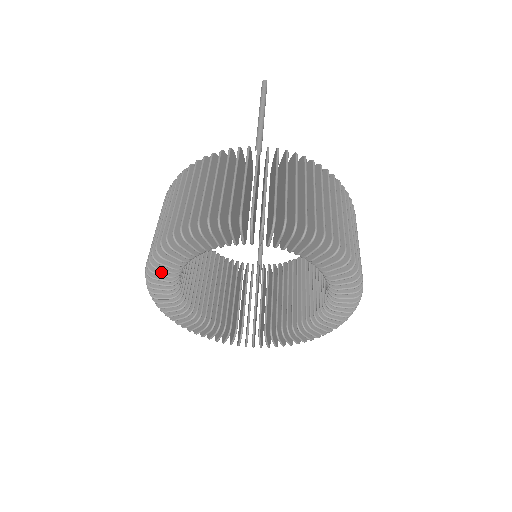
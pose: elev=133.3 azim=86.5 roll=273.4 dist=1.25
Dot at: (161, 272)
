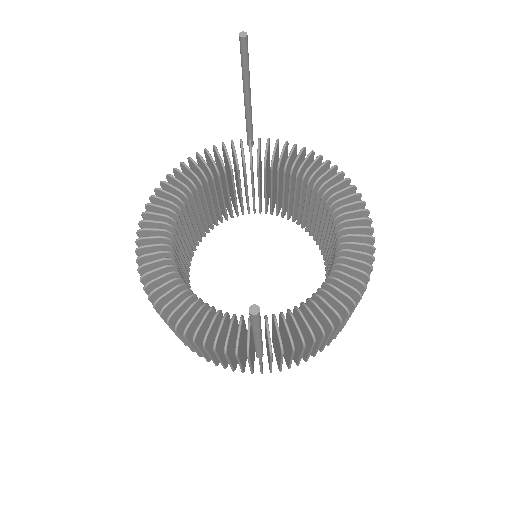
Dot at: occluded
